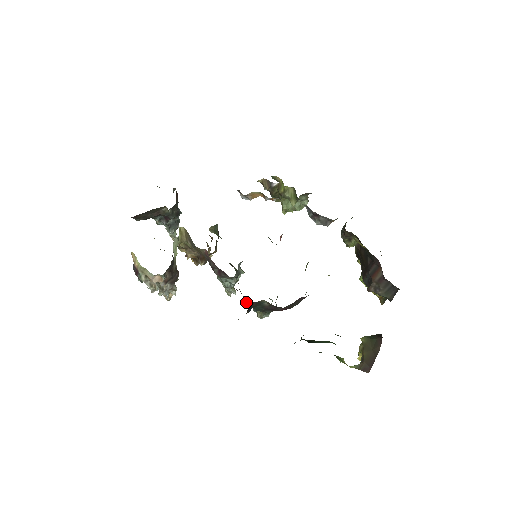
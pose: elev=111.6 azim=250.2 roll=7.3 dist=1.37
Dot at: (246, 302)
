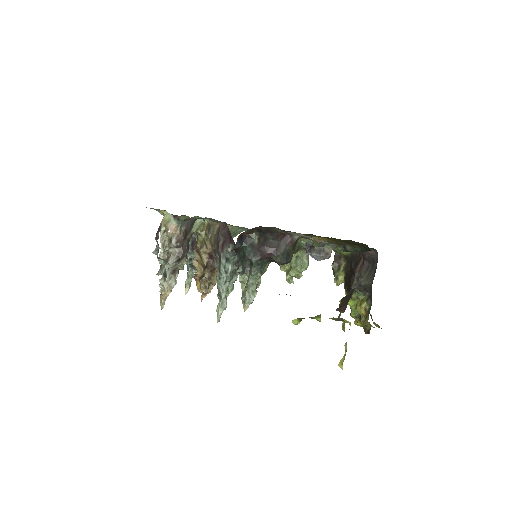
Dot at: occluded
